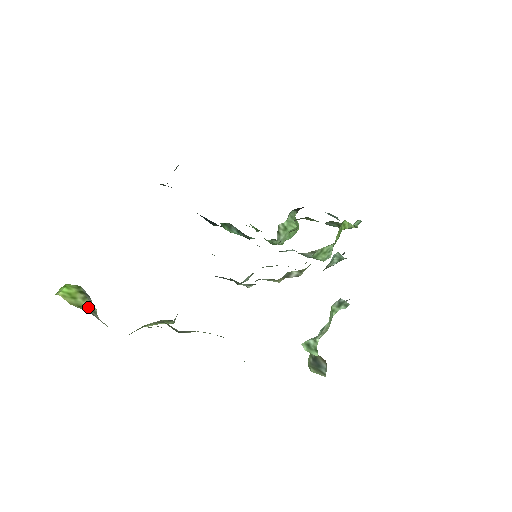
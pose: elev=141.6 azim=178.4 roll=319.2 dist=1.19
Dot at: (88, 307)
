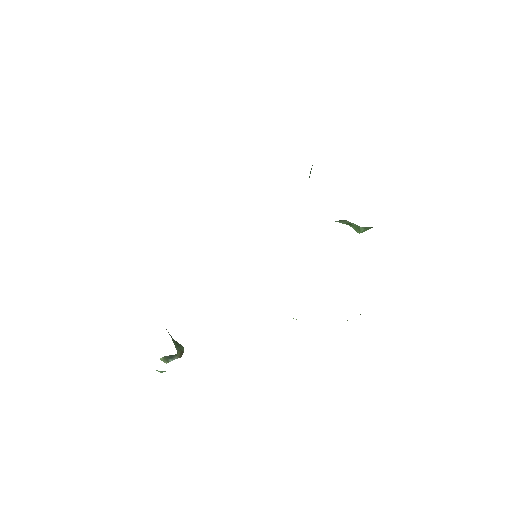
Dot at: occluded
